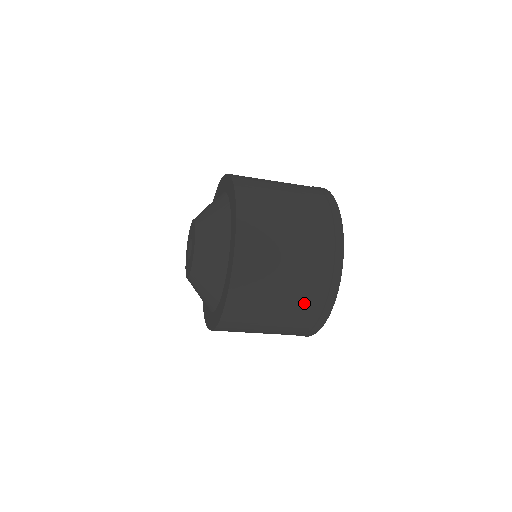
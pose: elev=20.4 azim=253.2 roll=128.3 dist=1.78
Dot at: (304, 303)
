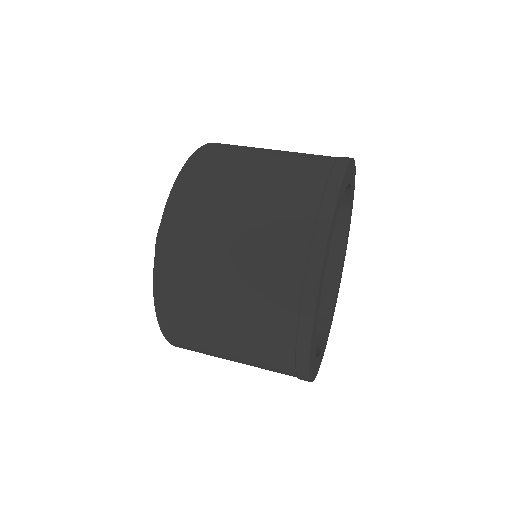
Dot at: occluded
